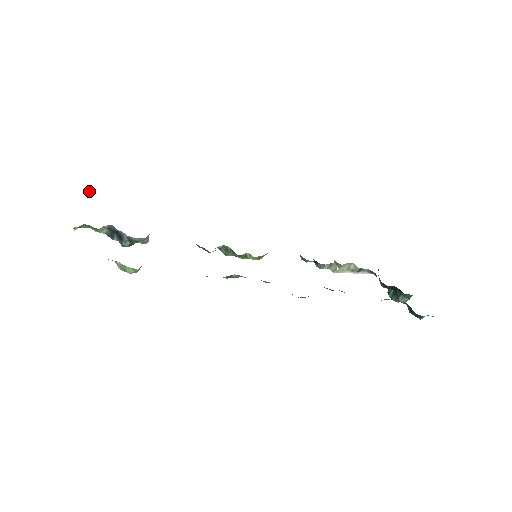
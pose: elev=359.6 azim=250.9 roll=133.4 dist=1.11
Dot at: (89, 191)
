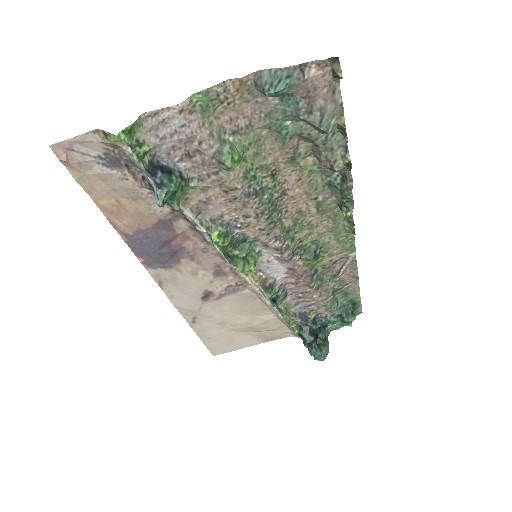
Dot at: (67, 160)
